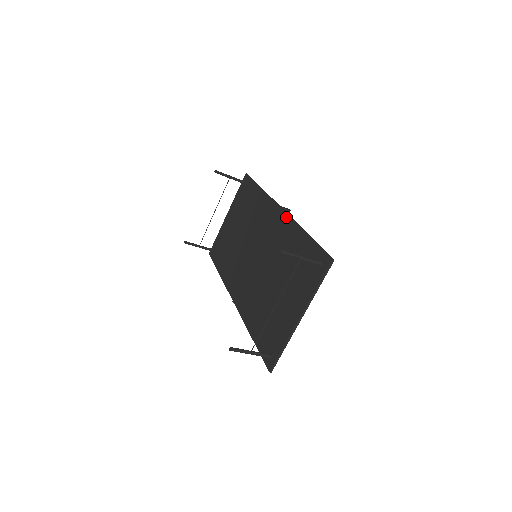
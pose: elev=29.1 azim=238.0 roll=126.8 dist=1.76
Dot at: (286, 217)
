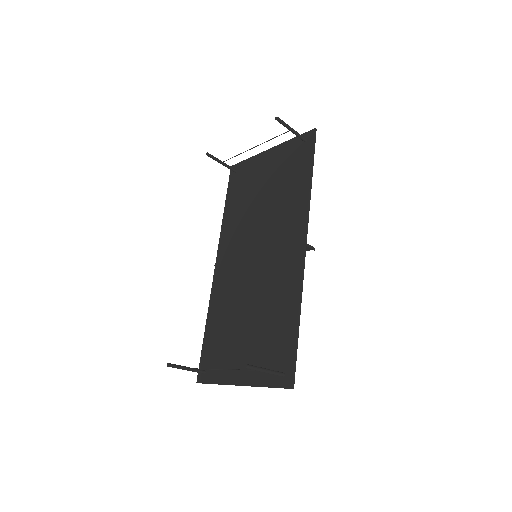
Dot at: (300, 269)
